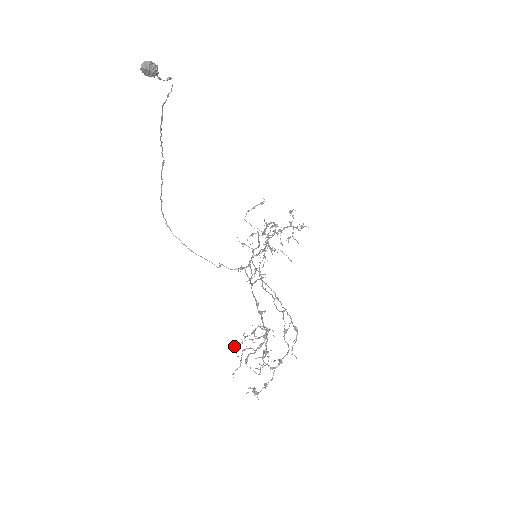
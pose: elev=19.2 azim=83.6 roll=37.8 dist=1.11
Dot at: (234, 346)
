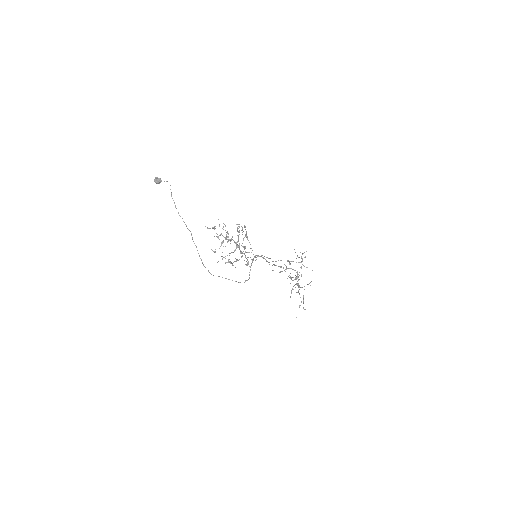
Dot at: occluded
